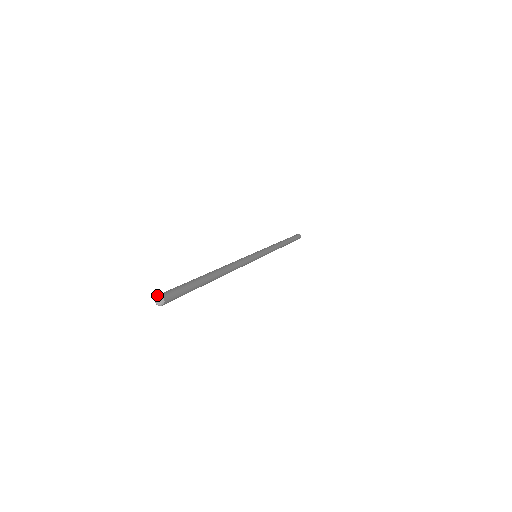
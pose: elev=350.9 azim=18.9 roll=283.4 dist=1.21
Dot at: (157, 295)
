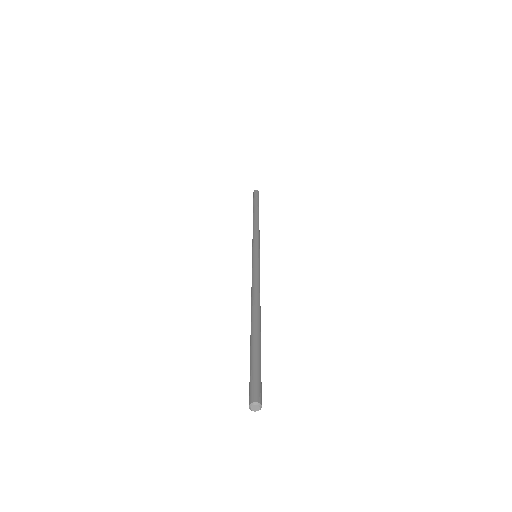
Dot at: (257, 402)
